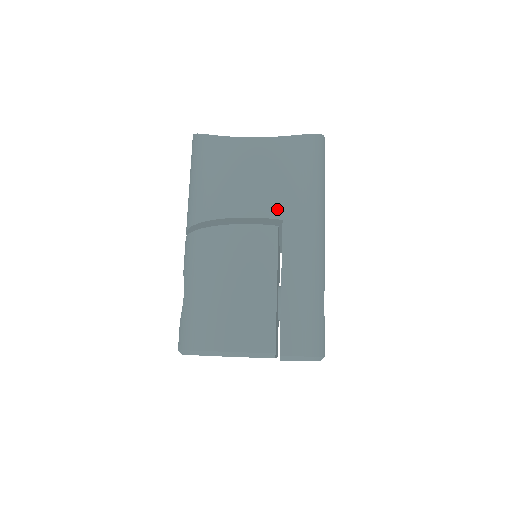
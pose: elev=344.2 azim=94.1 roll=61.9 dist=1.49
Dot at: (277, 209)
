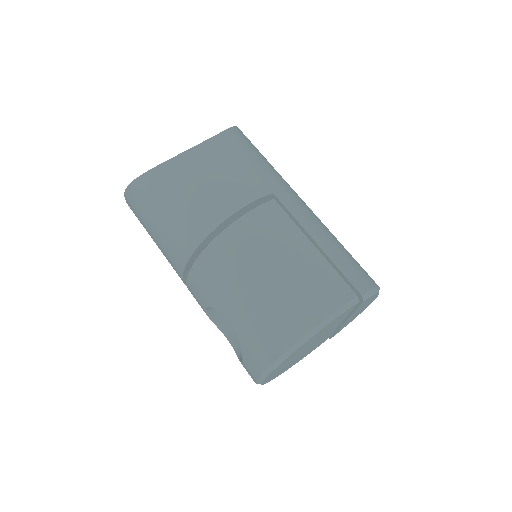
Dot at: (262, 187)
